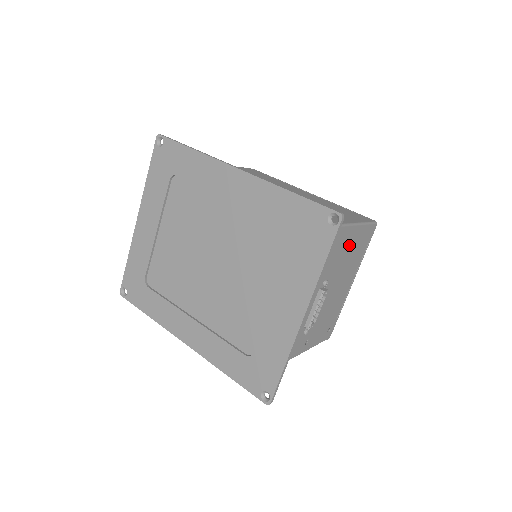
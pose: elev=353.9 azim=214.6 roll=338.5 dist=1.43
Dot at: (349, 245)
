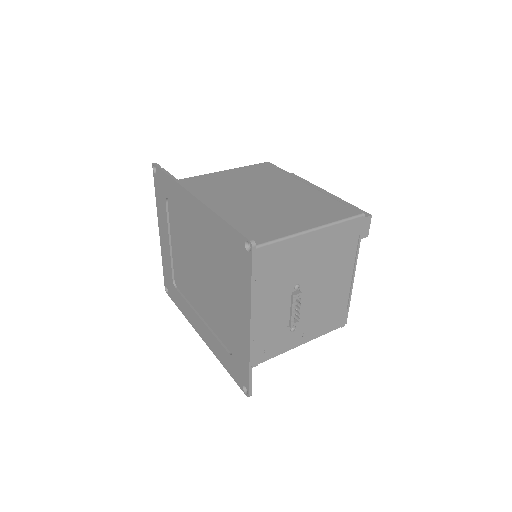
Dot at: (319, 247)
